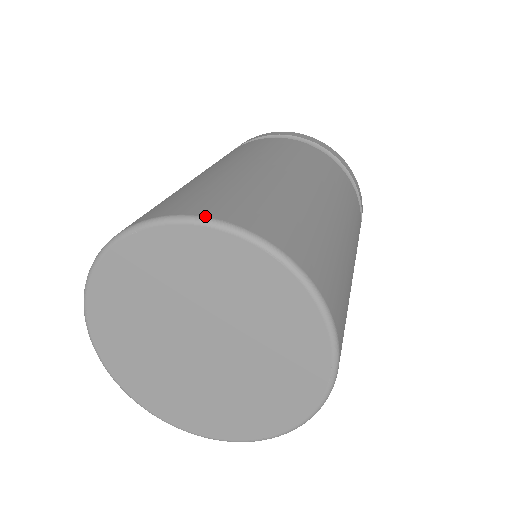
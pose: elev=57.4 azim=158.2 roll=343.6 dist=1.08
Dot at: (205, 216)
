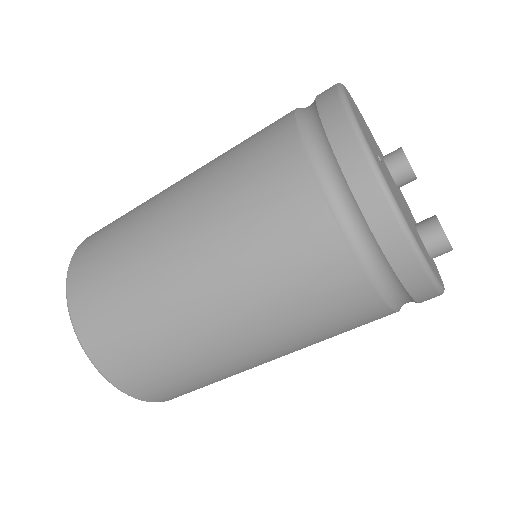
Dot at: (71, 259)
